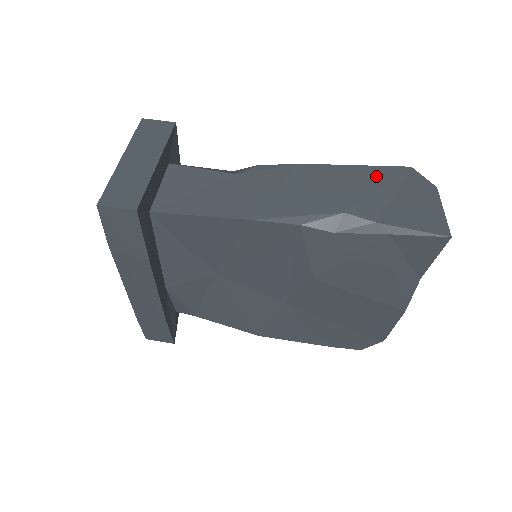
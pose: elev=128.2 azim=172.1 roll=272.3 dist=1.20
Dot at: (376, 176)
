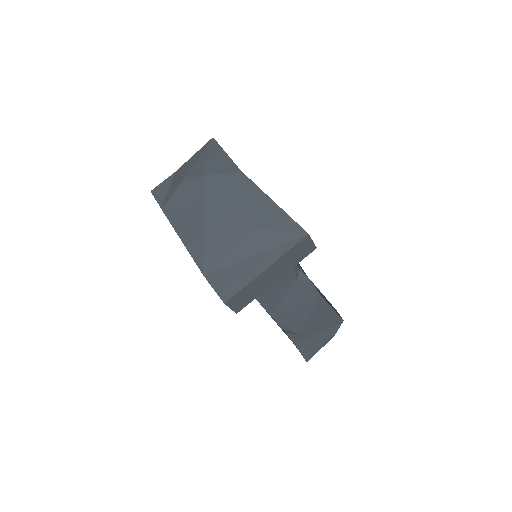
Dot at: (330, 320)
